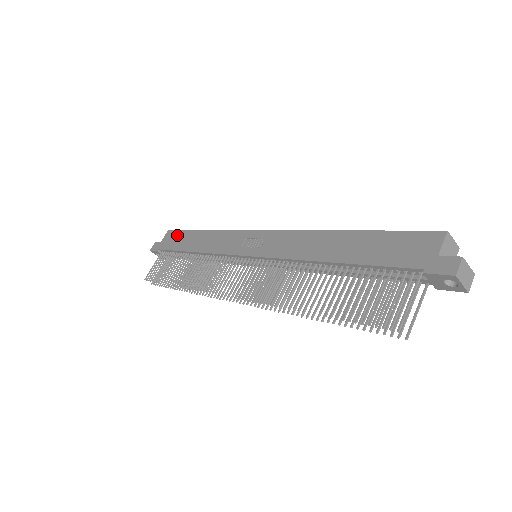
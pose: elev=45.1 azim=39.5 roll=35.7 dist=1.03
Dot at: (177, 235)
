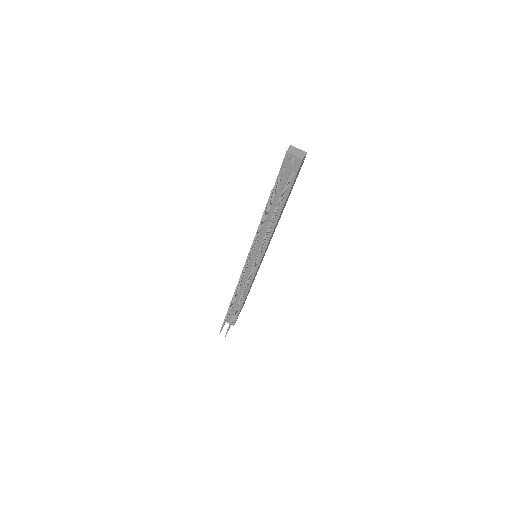
Dot at: occluded
